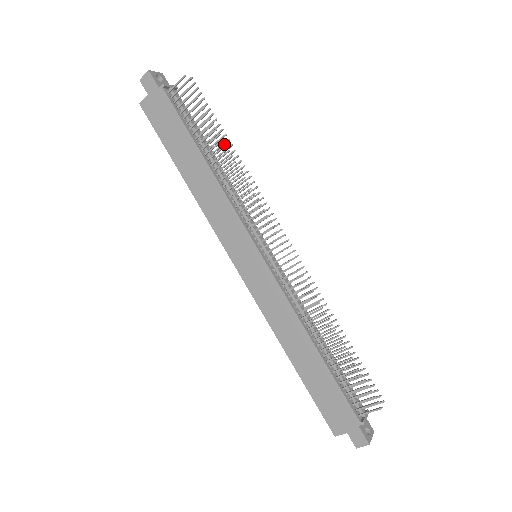
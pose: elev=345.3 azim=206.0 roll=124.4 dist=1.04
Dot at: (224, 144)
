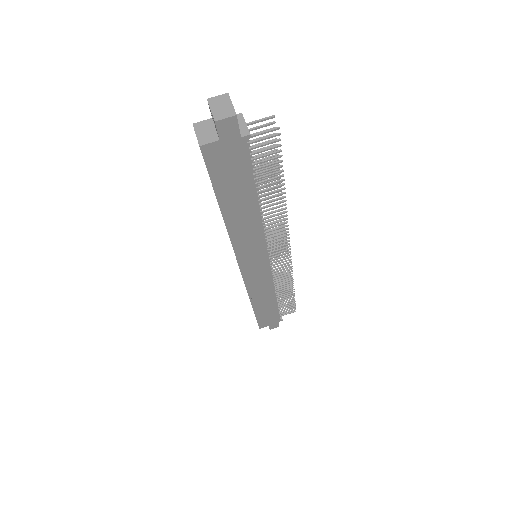
Dot at: occluded
